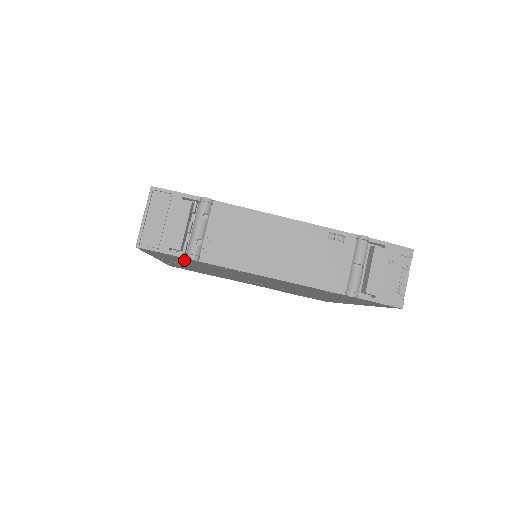
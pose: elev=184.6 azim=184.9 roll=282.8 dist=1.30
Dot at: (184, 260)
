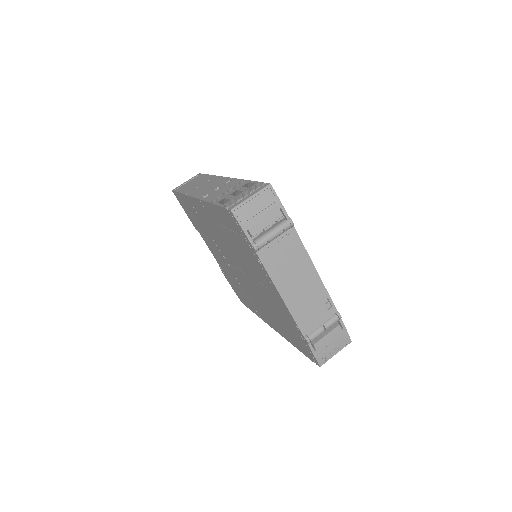
Dot at: (237, 235)
